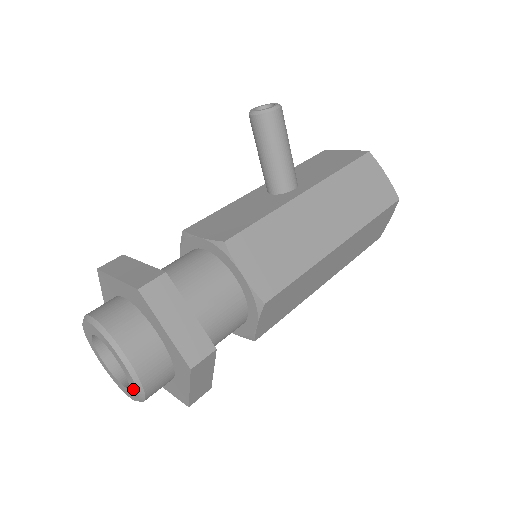
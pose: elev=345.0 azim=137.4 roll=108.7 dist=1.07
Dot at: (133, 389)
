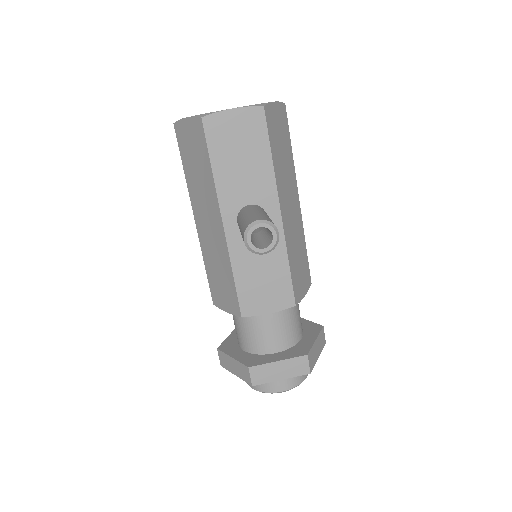
Dot at: occluded
